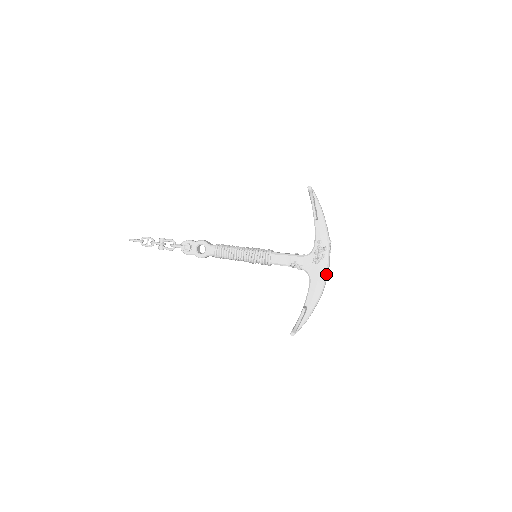
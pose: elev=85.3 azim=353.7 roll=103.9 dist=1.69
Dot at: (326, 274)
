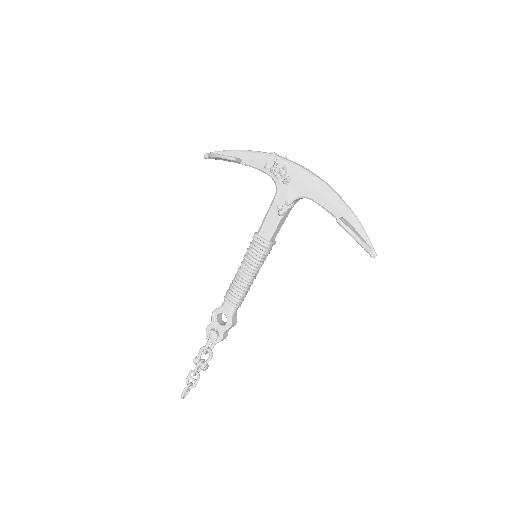
Dot at: (309, 174)
